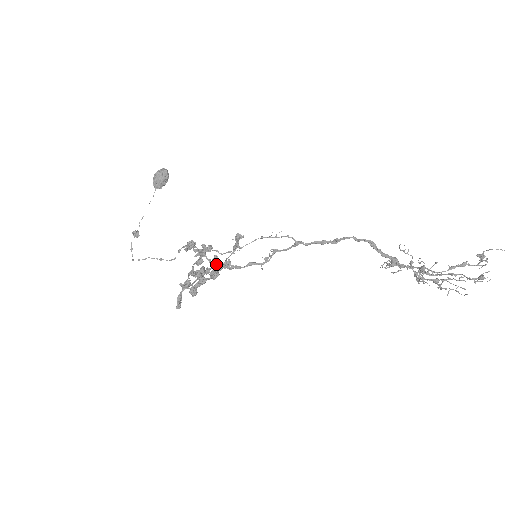
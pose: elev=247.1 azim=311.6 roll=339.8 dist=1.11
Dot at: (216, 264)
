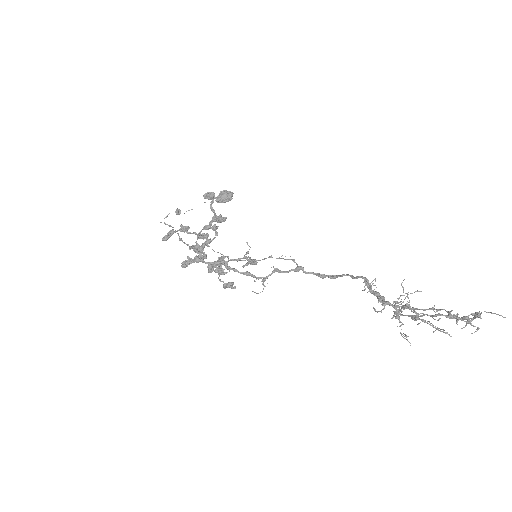
Dot at: occluded
